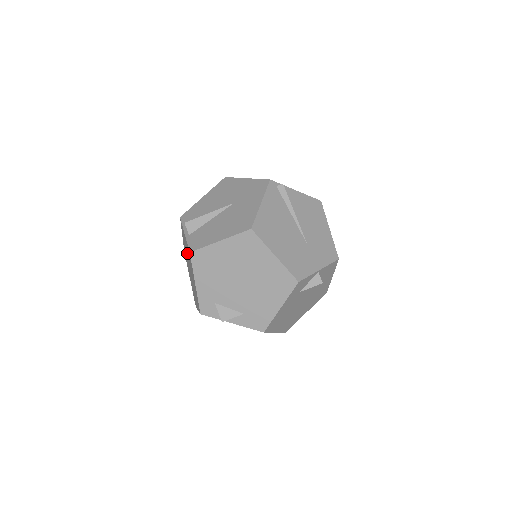
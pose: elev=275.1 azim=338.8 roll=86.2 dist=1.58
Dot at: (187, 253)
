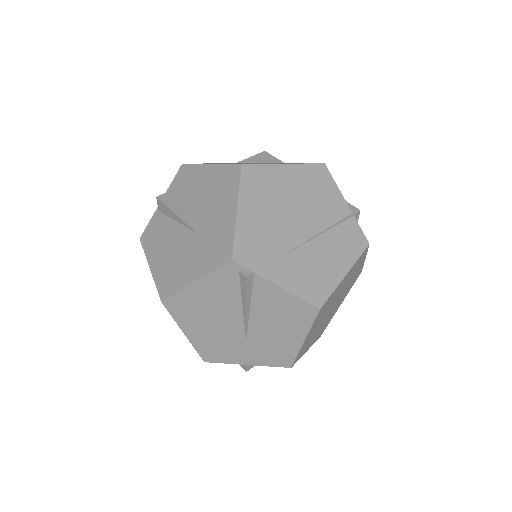
Dot at: occluded
